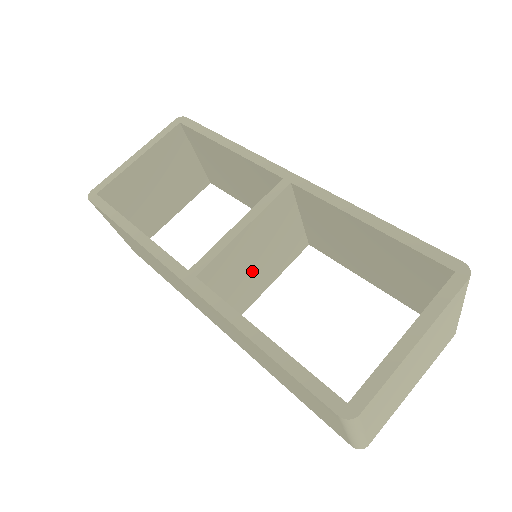
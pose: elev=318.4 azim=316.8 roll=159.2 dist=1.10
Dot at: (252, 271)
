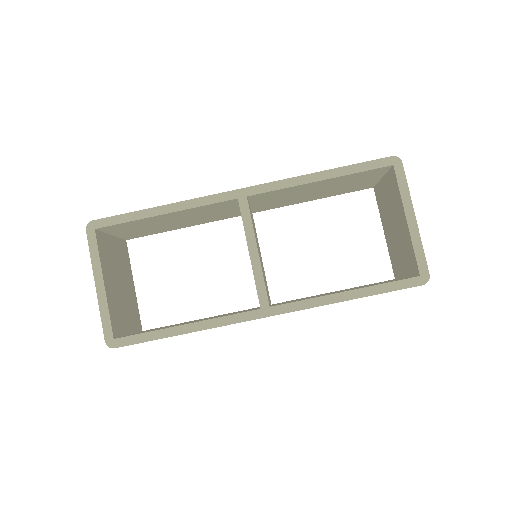
Dot at: (262, 266)
